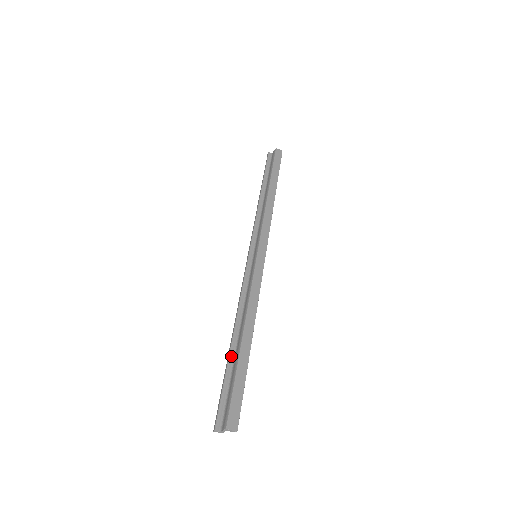
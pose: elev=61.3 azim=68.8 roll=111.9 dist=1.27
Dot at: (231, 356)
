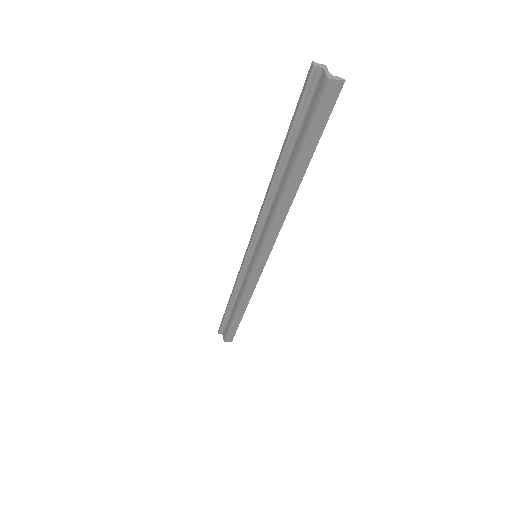
Dot at: (228, 311)
